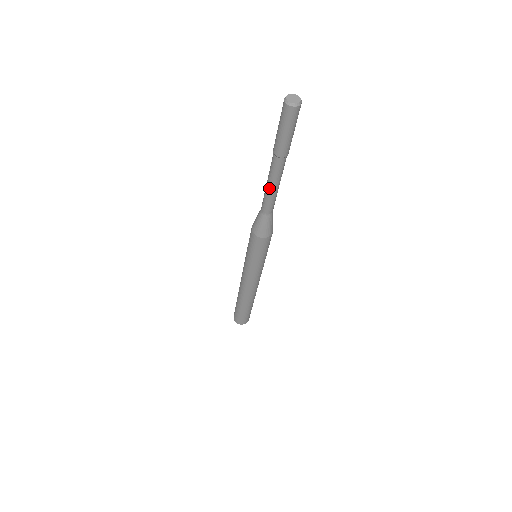
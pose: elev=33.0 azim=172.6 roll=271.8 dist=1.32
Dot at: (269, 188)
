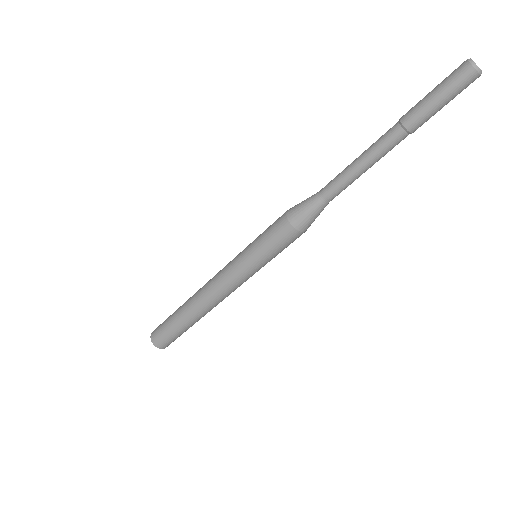
Dot at: (357, 165)
